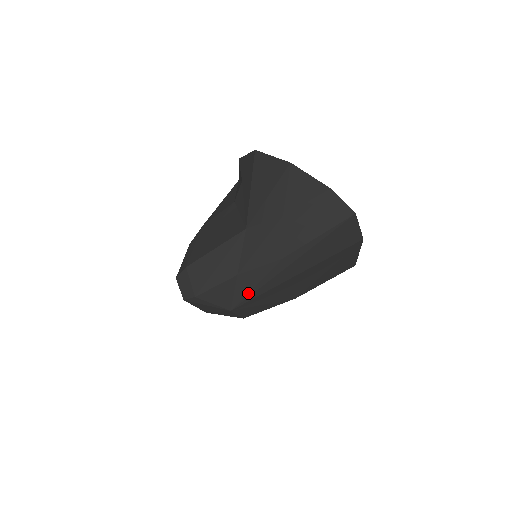
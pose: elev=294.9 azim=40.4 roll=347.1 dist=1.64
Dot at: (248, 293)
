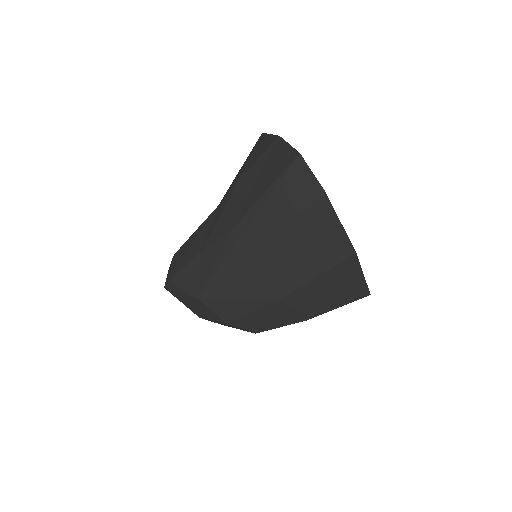
Dot at: (210, 274)
